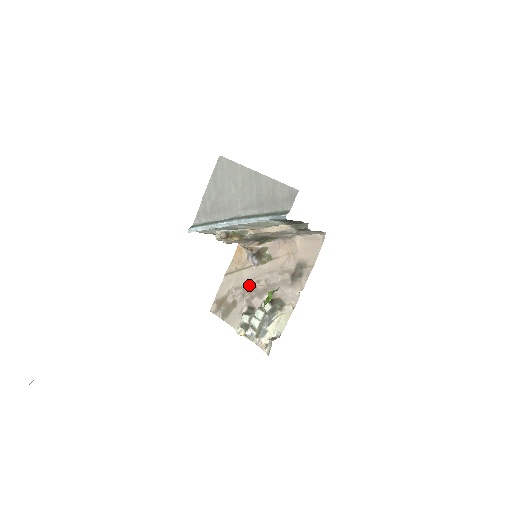
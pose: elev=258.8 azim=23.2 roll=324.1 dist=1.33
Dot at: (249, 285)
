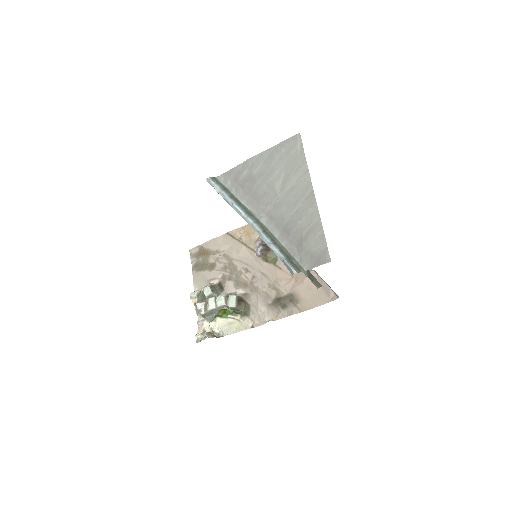
Dot at: (237, 265)
